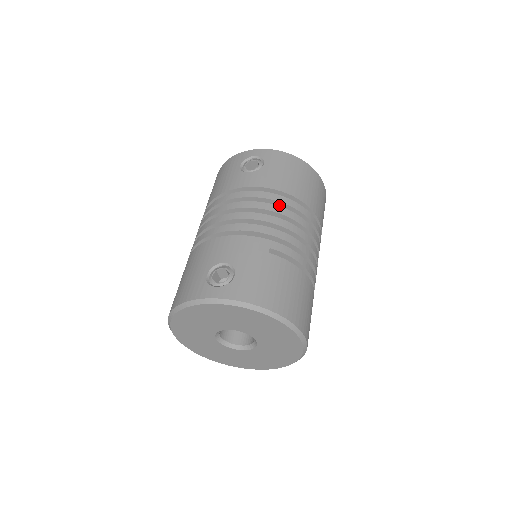
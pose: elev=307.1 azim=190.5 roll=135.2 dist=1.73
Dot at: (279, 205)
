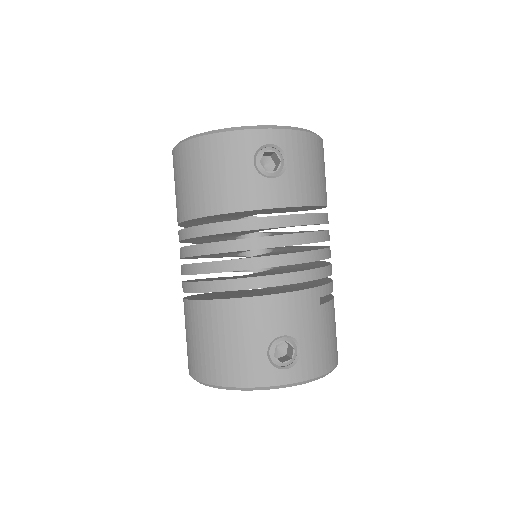
Dot at: occluded
